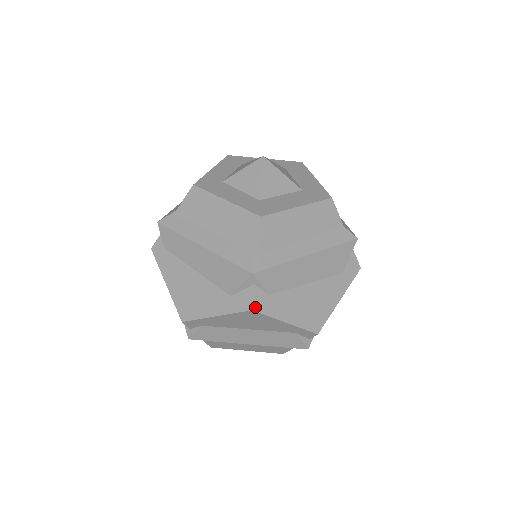
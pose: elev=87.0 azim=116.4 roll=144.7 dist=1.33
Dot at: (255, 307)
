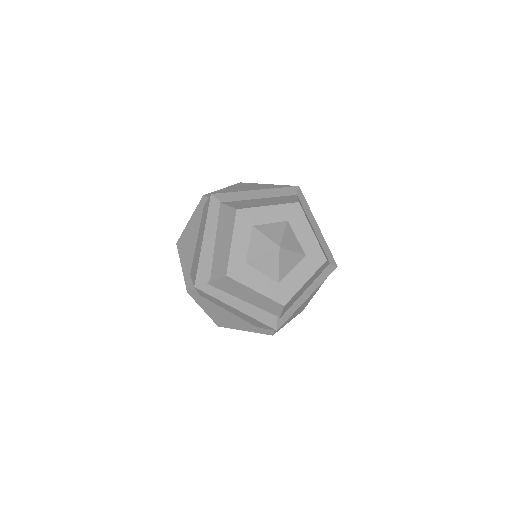
Dot at: (274, 333)
